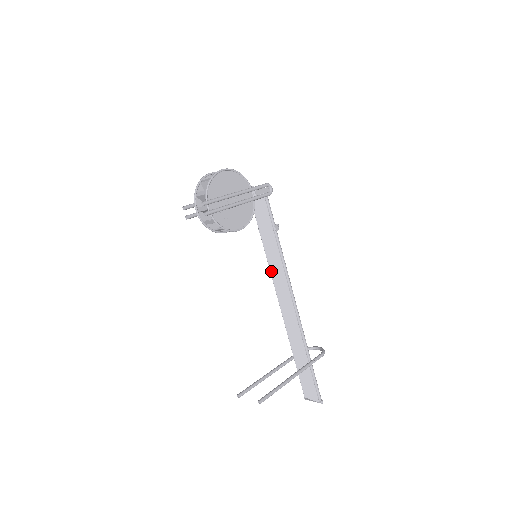
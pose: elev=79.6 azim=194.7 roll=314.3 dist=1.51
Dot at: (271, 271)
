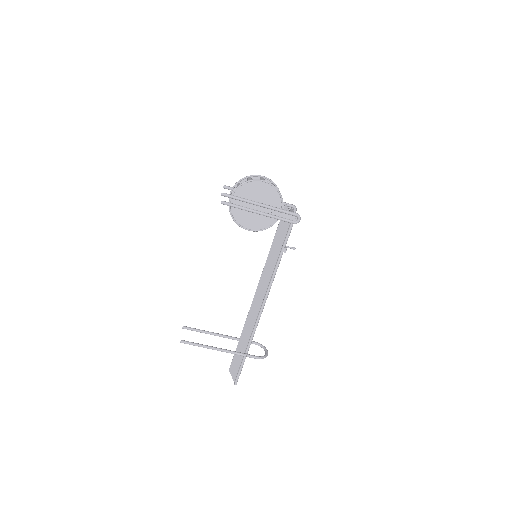
Dot at: (262, 274)
